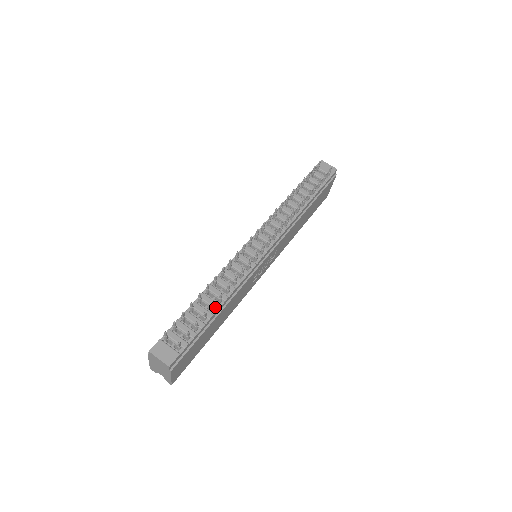
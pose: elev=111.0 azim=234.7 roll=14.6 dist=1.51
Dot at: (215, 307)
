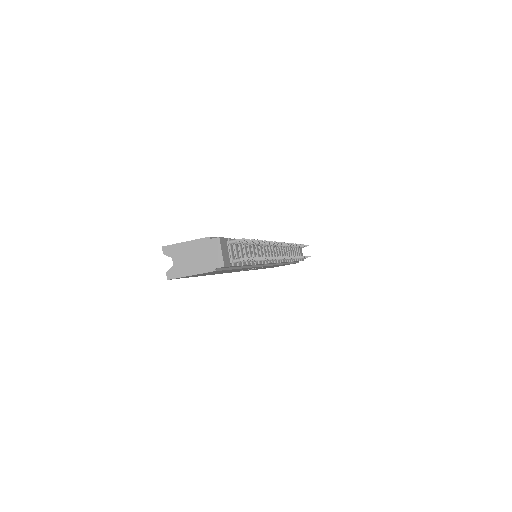
Dot at: occluded
